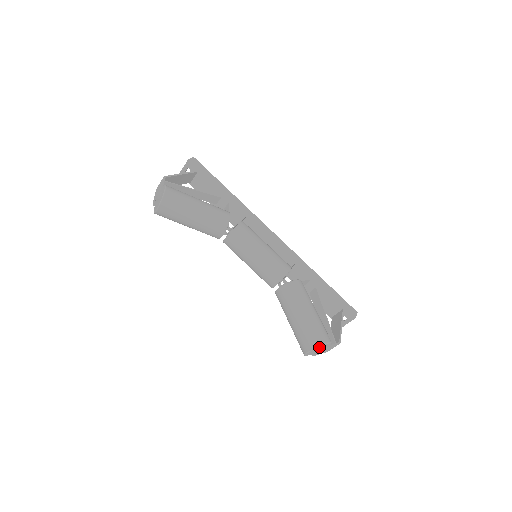
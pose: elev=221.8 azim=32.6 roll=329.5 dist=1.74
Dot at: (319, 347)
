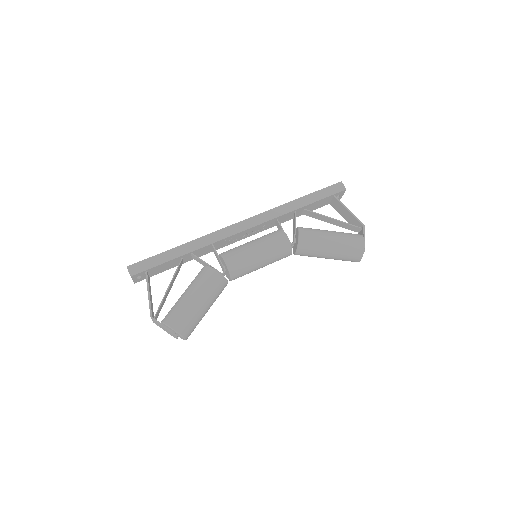
Dot at: (362, 252)
